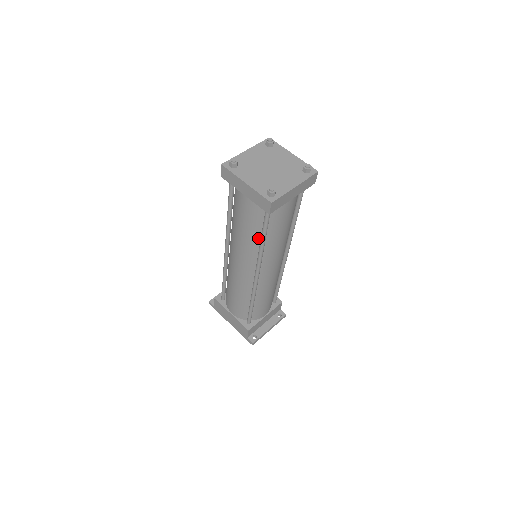
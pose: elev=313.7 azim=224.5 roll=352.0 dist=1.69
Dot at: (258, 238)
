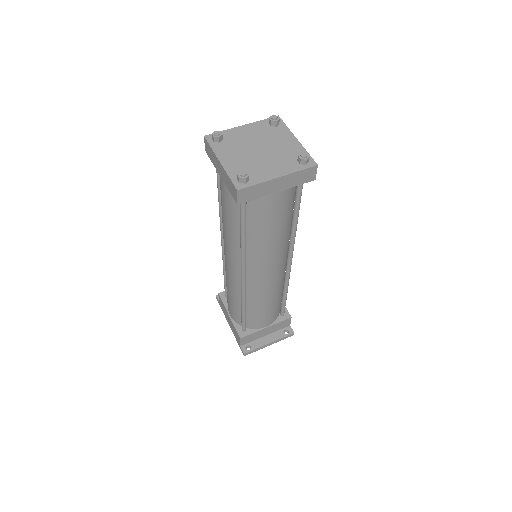
Dot at: occluded
